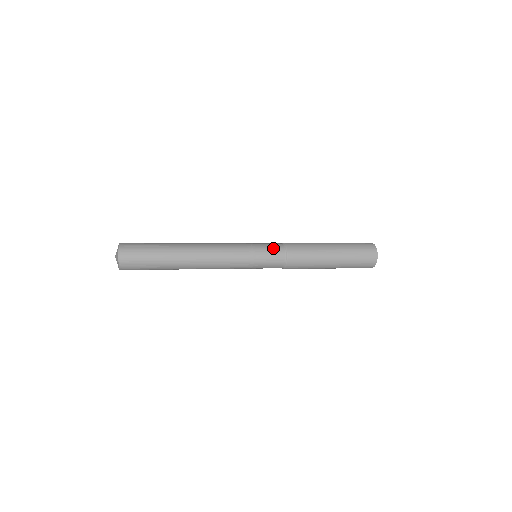
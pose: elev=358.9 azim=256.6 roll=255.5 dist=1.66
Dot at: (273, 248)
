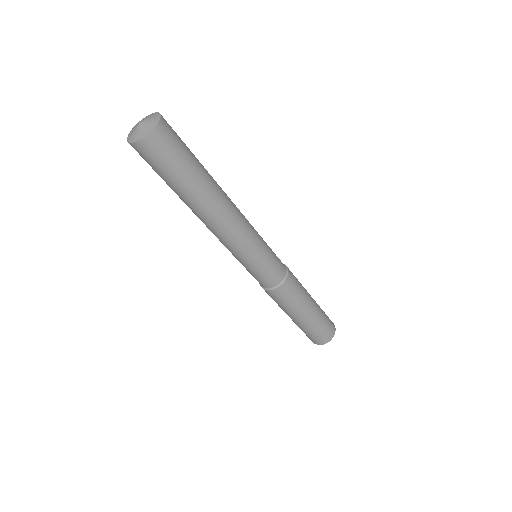
Dot at: (279, 260)
